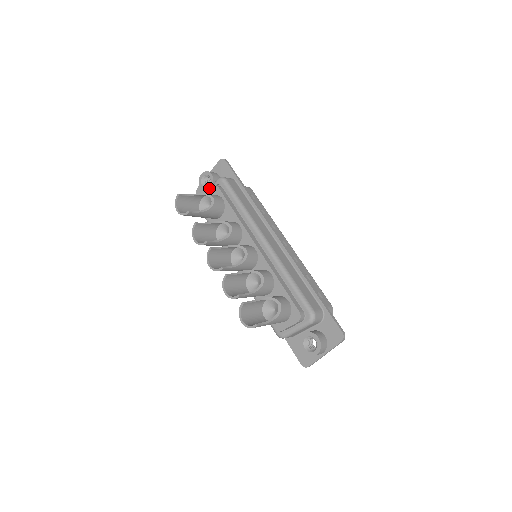
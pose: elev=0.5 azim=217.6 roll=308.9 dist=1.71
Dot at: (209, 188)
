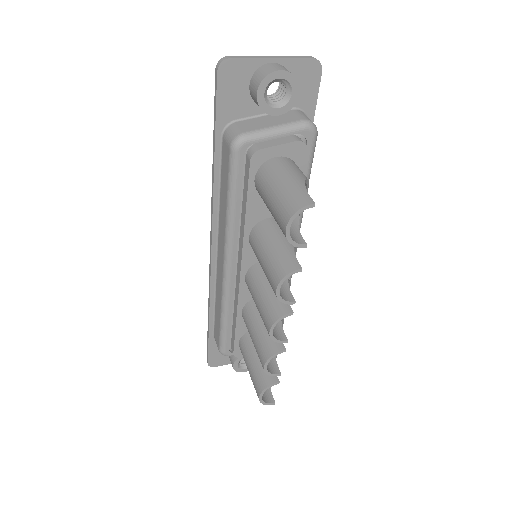
Dot at: (274, 113)
